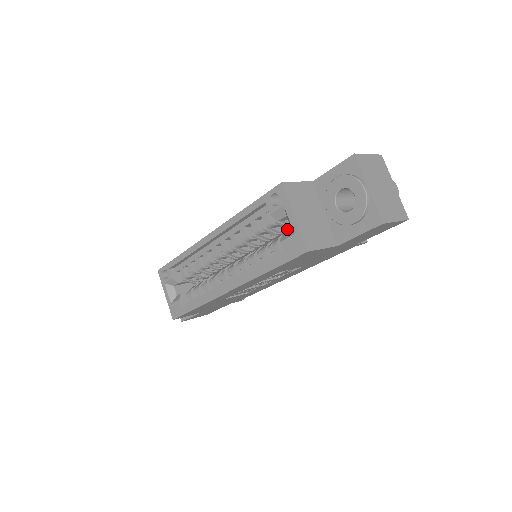
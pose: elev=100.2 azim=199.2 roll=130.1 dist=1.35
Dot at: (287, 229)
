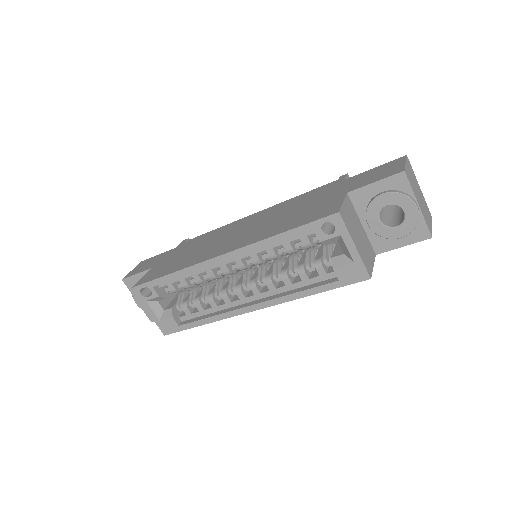
Dot at: occluded
